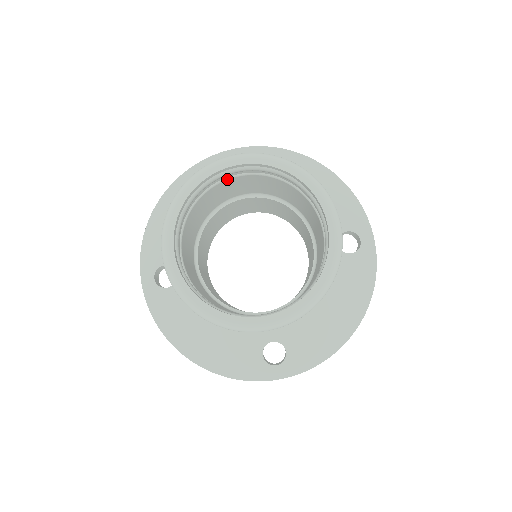
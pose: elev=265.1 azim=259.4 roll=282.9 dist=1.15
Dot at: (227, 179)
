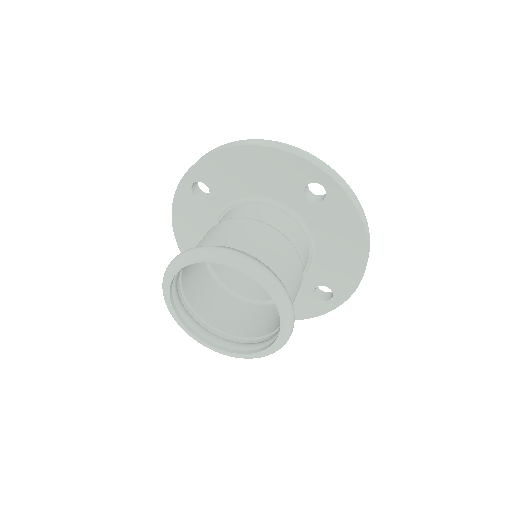
Dot at: occluded
